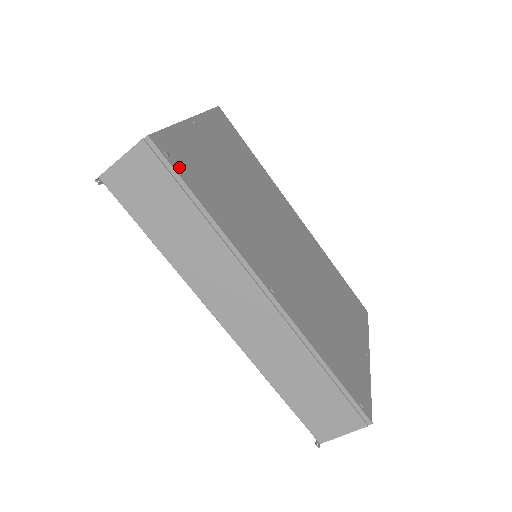
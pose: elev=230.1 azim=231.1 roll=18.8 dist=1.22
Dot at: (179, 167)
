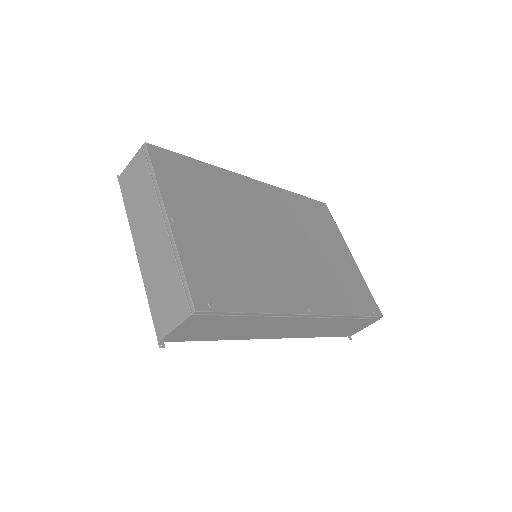
Dot at: (221, 303)
